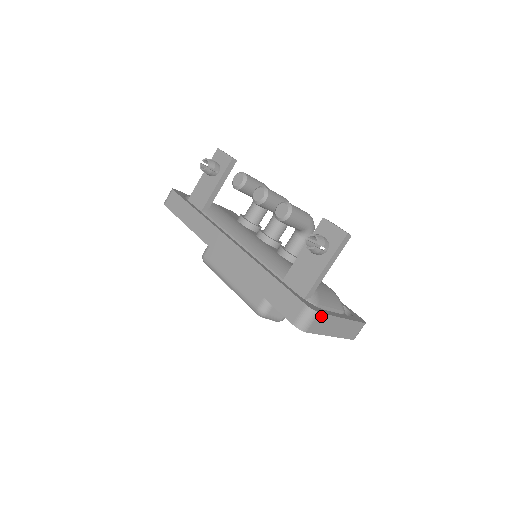
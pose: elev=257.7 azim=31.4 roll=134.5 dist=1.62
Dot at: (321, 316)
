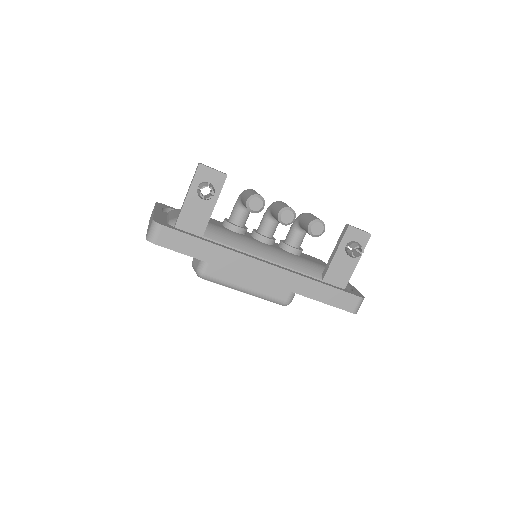
Dot at: occluded
